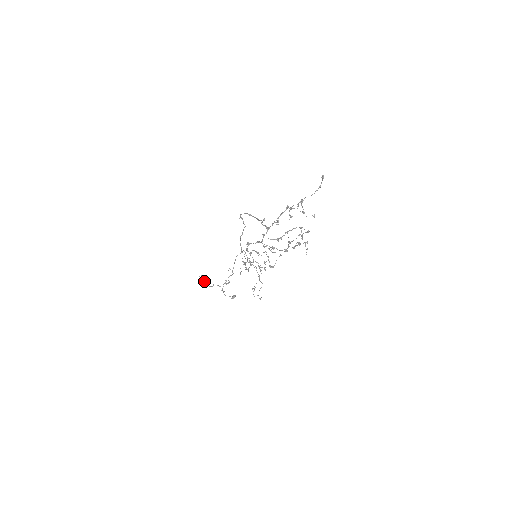
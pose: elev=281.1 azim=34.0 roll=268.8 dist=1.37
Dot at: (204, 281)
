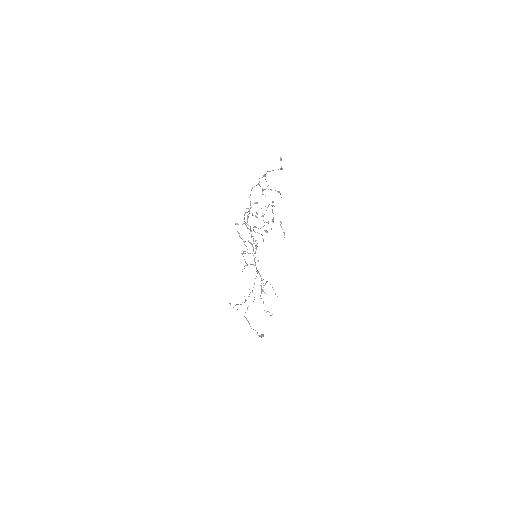
Dot at: occluded
